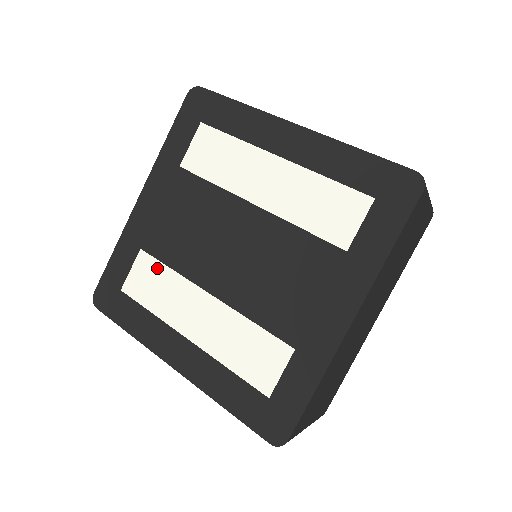
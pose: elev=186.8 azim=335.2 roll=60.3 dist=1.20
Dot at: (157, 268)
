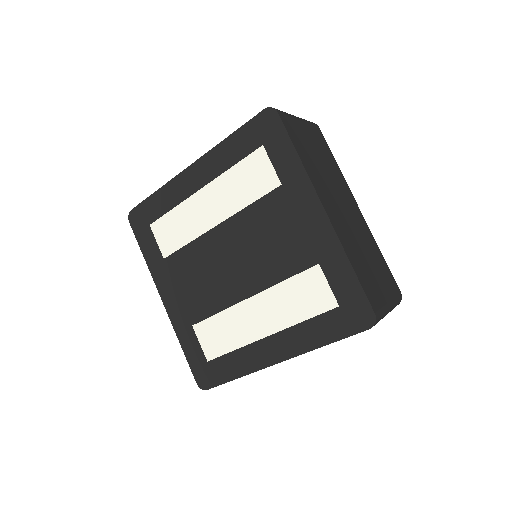
Dot at: (211, 323)
